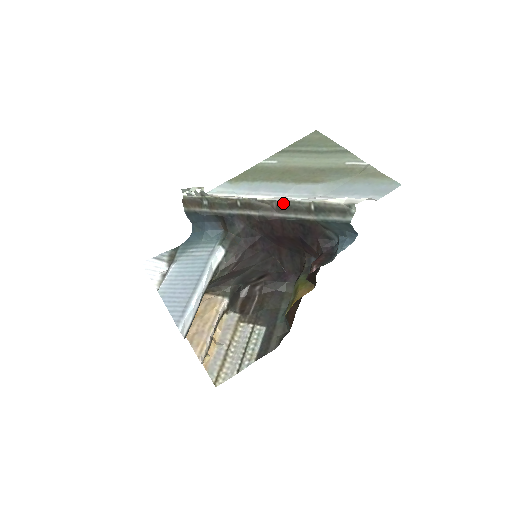
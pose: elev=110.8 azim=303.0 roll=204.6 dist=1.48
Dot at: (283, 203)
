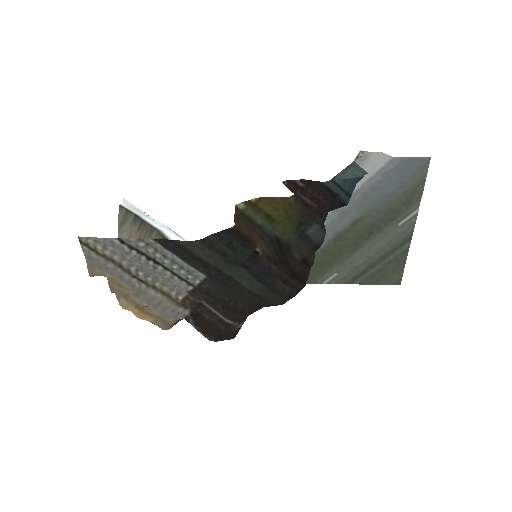
Dot at: occluded
